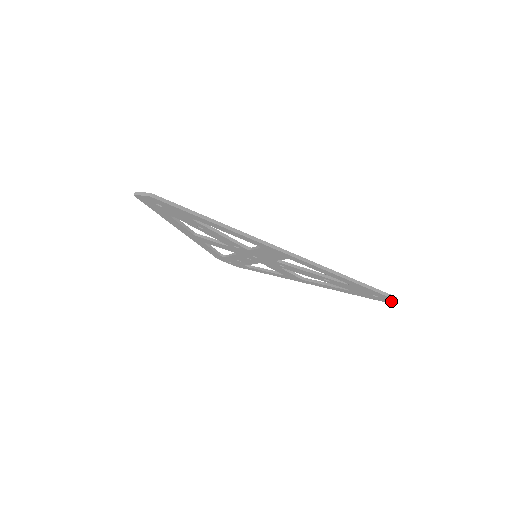
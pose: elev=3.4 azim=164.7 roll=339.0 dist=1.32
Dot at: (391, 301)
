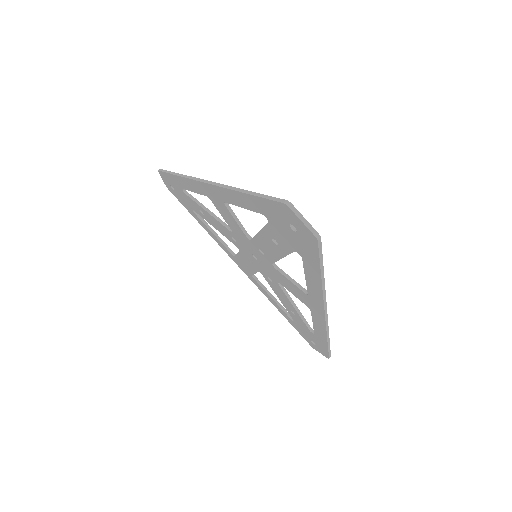
Dot at: (319, 351)
